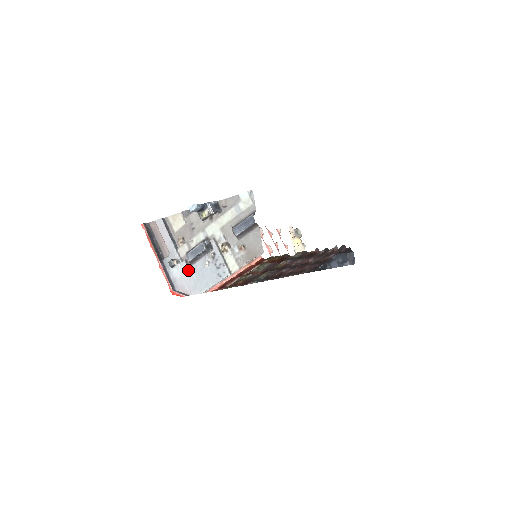
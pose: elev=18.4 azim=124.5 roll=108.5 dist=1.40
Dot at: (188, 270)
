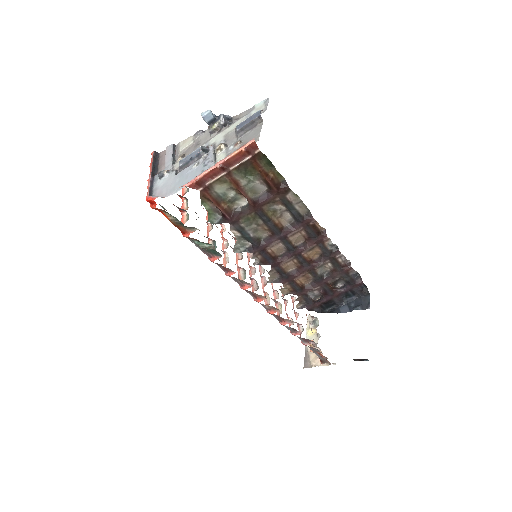
Dot at: (174, 176)
